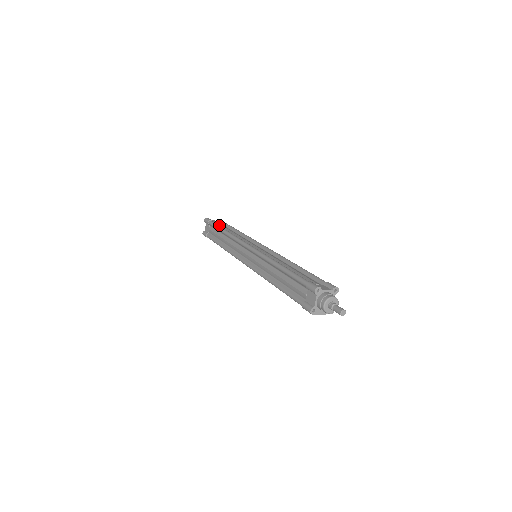
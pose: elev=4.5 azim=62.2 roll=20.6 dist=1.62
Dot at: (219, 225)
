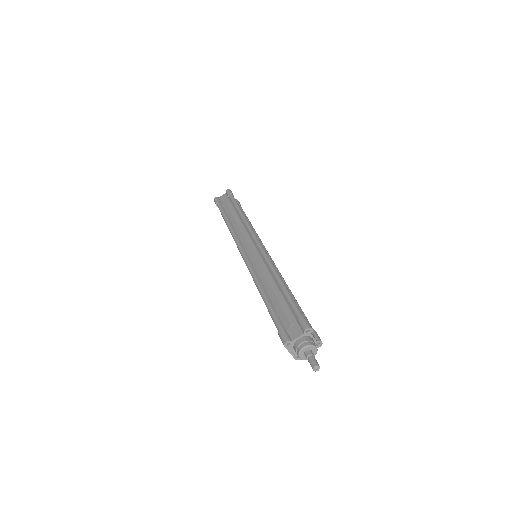
Dot at: occluded
